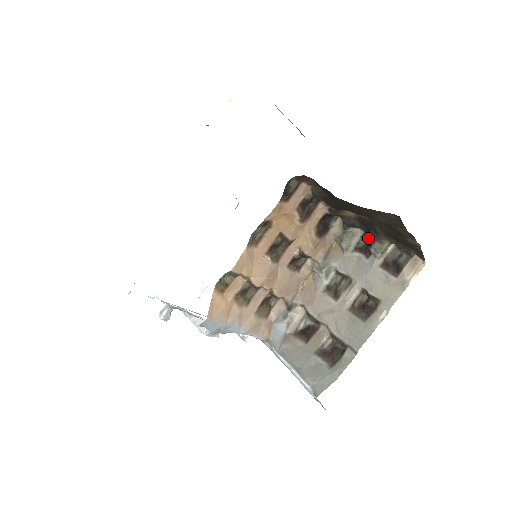
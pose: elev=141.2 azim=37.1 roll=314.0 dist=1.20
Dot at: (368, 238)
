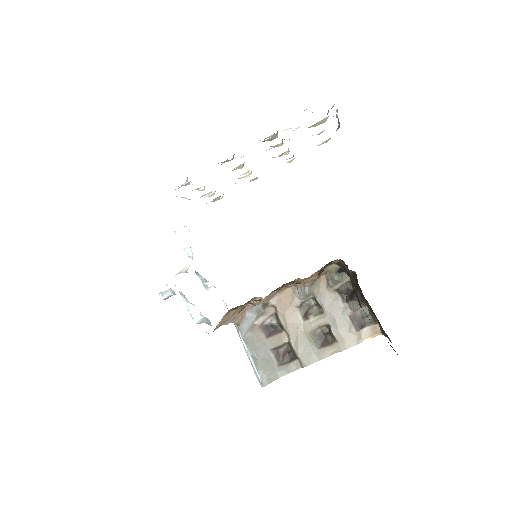
Dot at: (351, 287)
